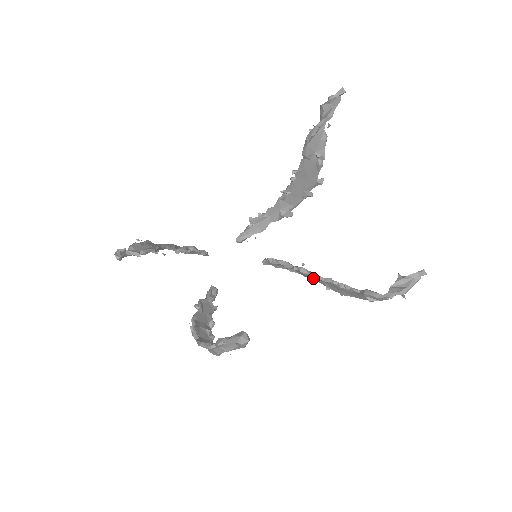
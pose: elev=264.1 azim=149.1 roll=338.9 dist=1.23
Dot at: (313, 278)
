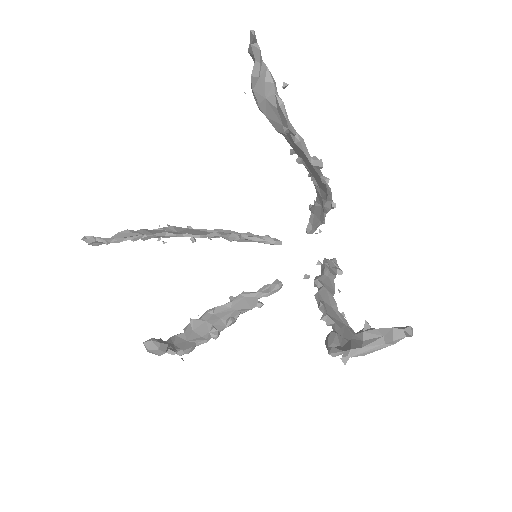
Dot at: (326, 296)
